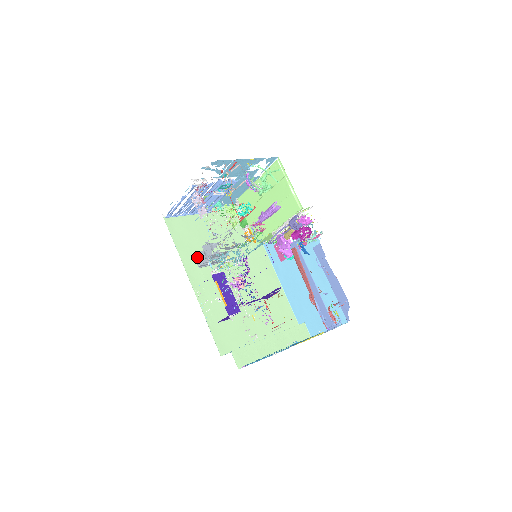
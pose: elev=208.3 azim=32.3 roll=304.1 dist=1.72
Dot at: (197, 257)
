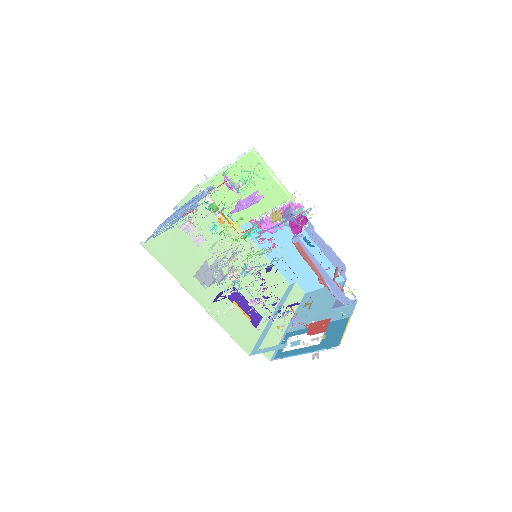
Dot at: (199, 278)
